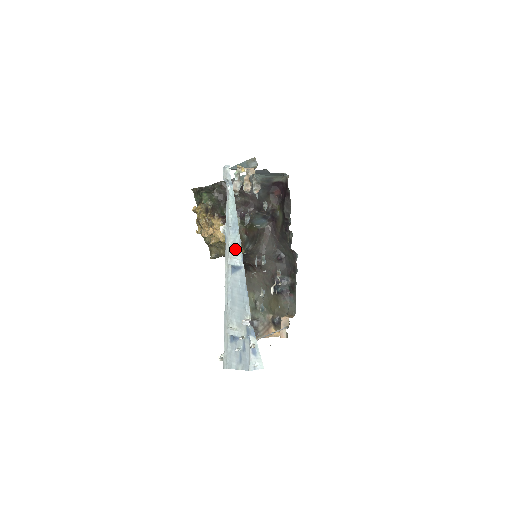
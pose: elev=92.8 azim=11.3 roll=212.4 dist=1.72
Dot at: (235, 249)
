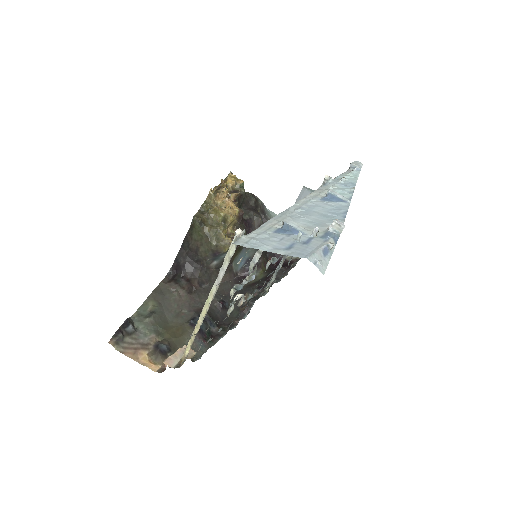
Dot at: (340, 192)
